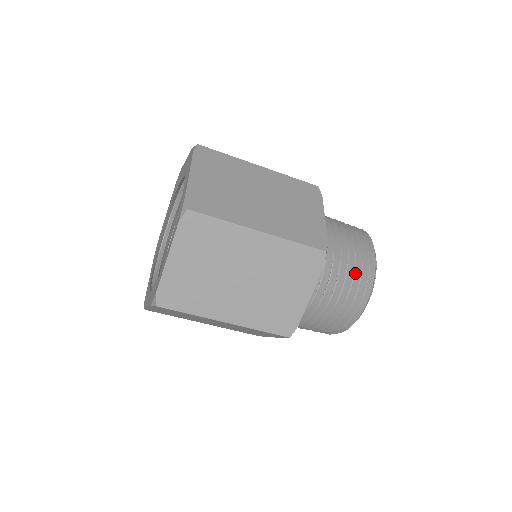
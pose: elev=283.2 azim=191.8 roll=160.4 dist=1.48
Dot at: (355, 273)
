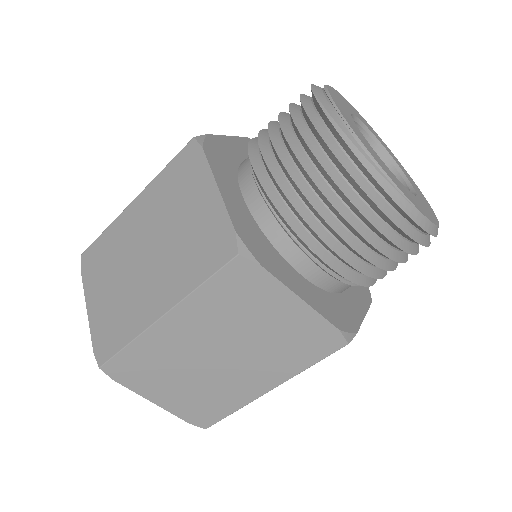
Dot at: (334, 190)
